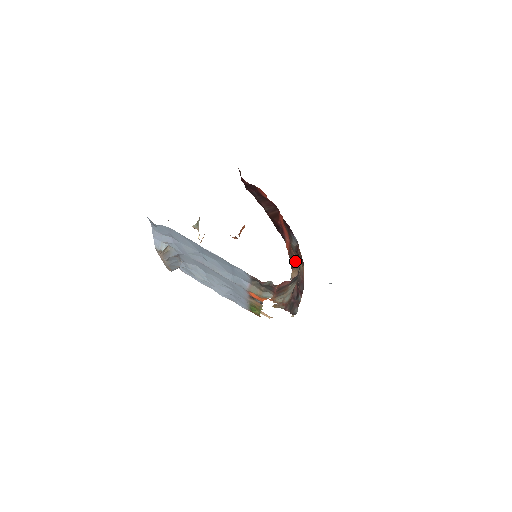
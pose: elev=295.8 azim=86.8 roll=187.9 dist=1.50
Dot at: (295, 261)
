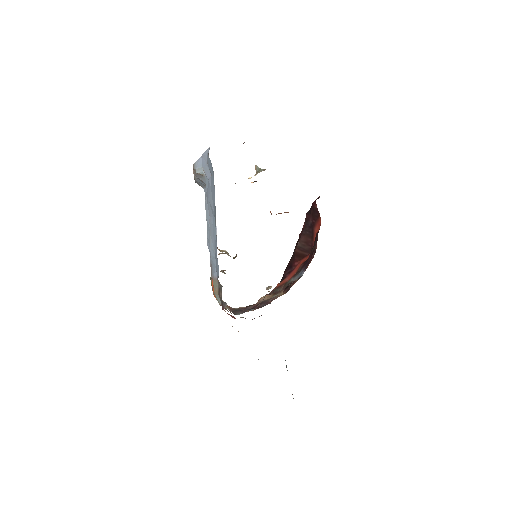
Dot at: (278, 291)
